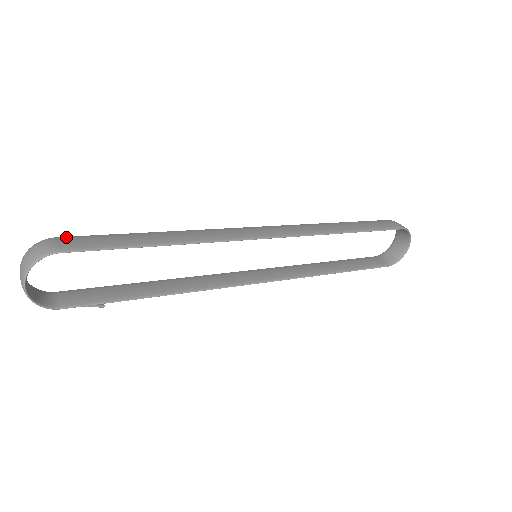
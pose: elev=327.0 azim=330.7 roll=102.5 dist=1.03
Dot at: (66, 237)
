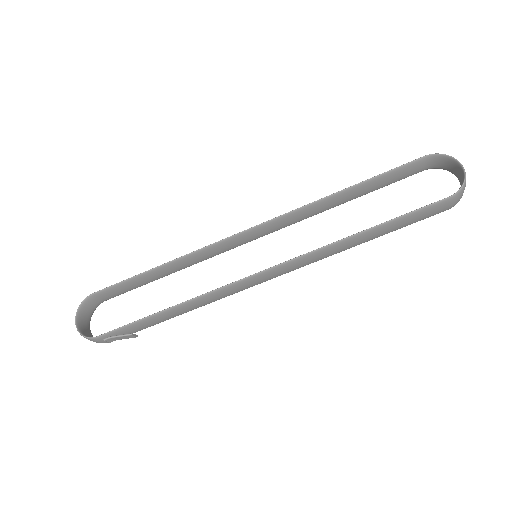
Dot at: (110, 296)
